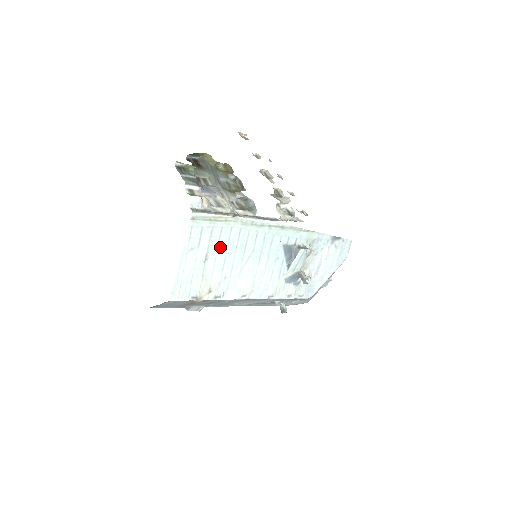
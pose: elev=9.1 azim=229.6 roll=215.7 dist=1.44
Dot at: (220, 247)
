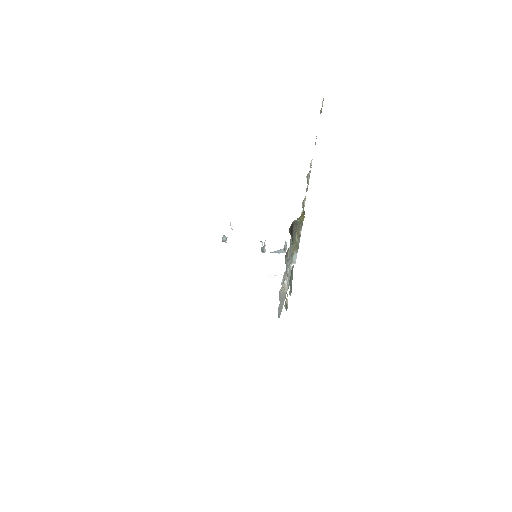
Dot at: occluded
